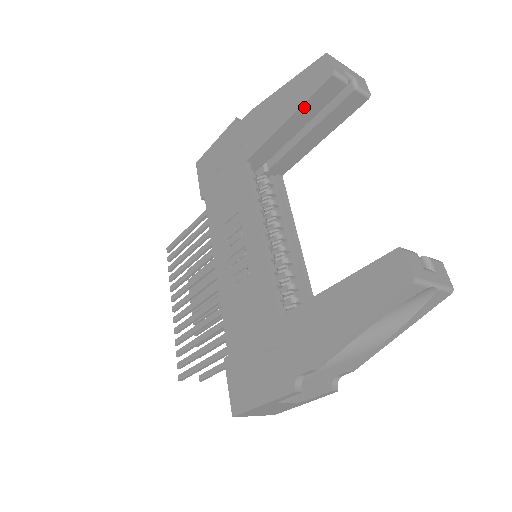
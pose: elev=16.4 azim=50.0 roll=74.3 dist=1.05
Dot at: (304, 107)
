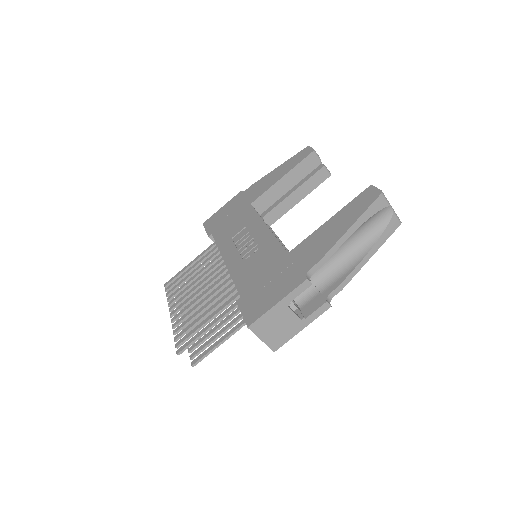
Dot at: (294, 170)
